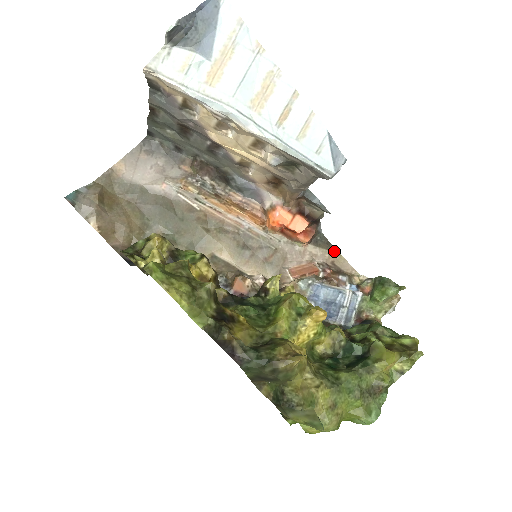
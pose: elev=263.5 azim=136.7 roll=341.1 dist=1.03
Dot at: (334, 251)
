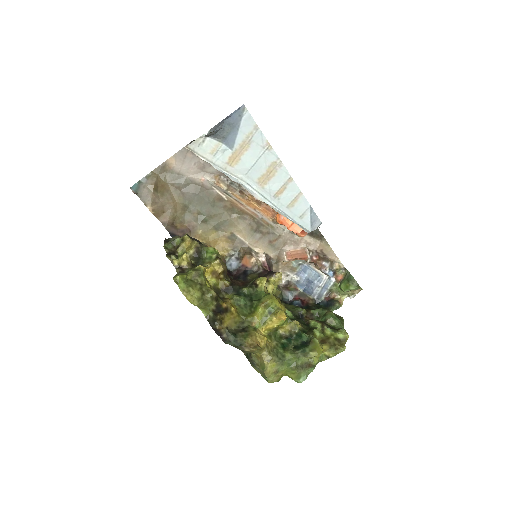
Dot at: (325, 242)
